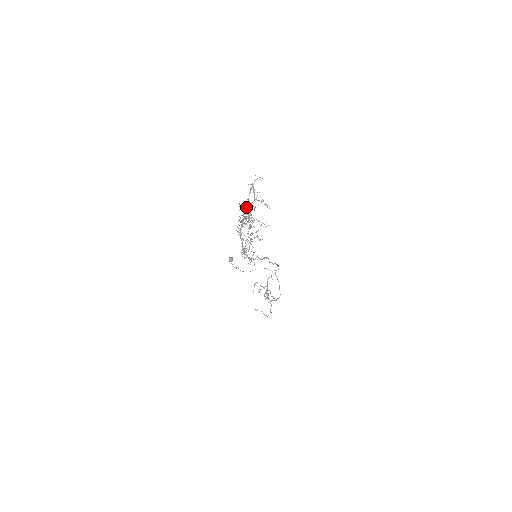
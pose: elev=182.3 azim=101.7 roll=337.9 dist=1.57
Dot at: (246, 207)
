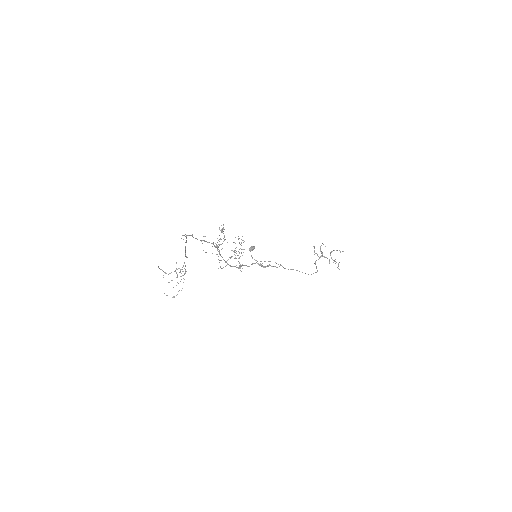
Dot at: (204, 241)
